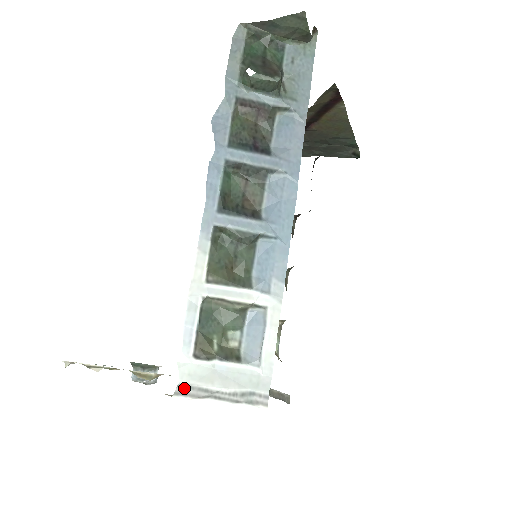
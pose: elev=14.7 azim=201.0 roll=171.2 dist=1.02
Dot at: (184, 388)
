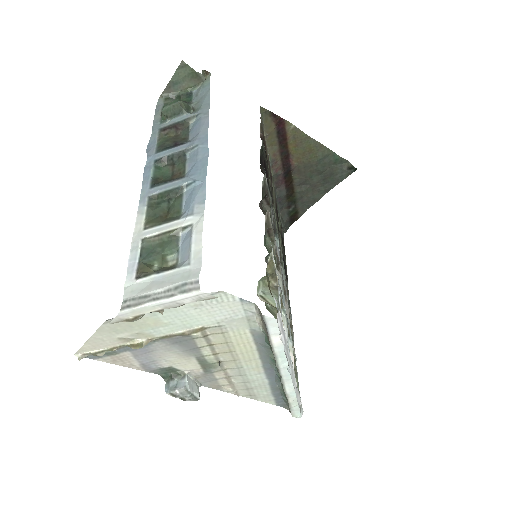
Dot at: (128, 302)
